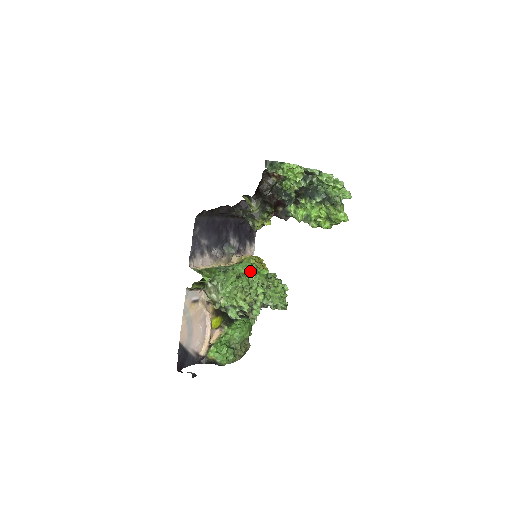
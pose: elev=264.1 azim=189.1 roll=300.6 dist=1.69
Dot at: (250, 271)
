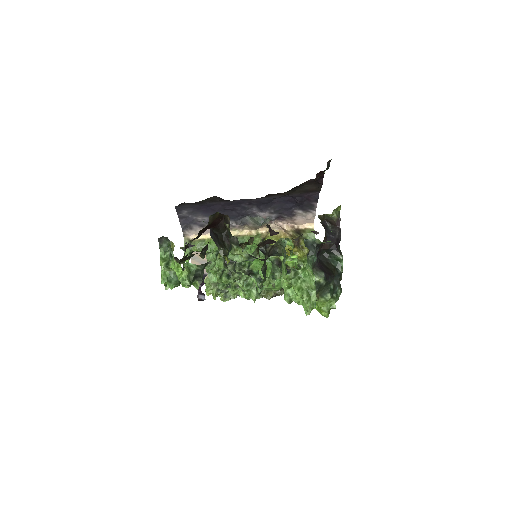
Dot at: (255, 261)
